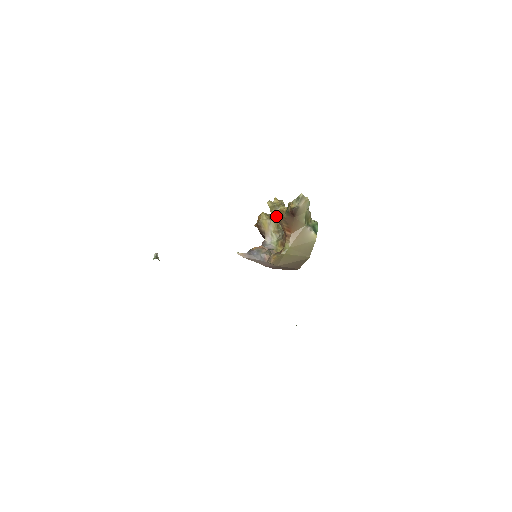
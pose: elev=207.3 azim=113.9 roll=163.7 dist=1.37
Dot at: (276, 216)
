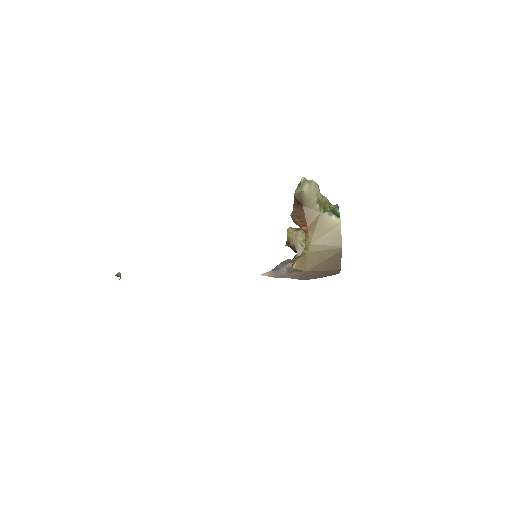
Dot at: occluded
